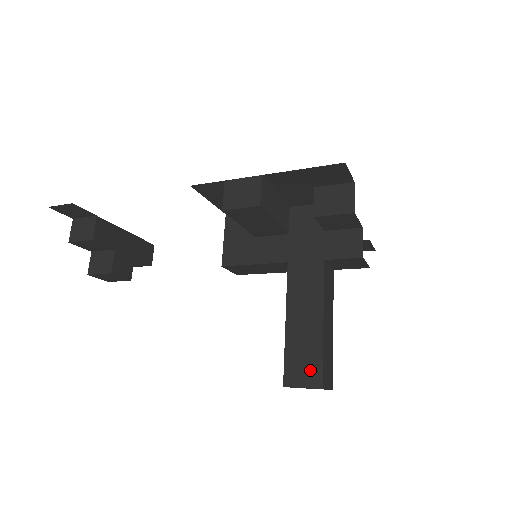
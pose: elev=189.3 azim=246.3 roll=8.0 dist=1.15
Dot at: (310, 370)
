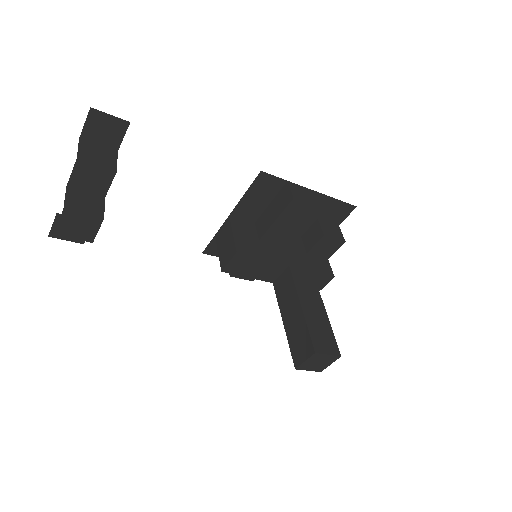
Dot at: (329, 342)
